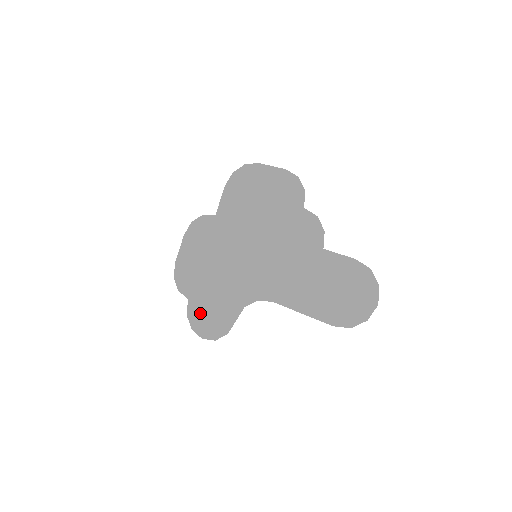
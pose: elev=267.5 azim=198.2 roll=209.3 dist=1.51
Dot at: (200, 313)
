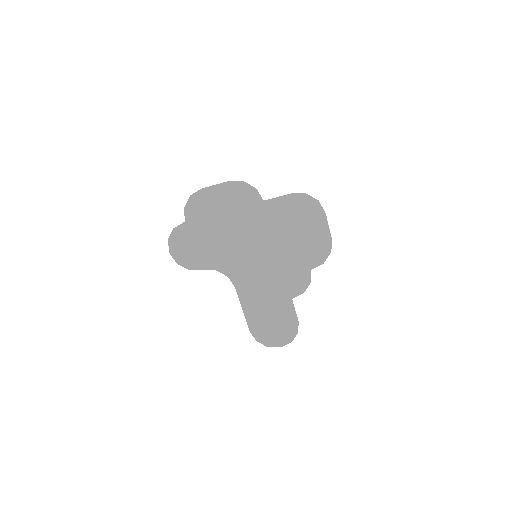
Dot at: (184, 239)
